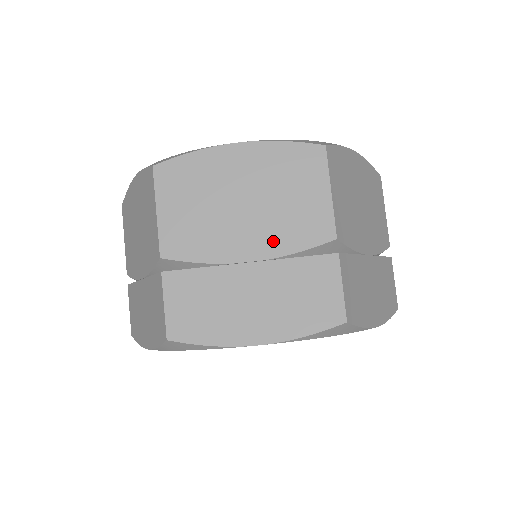
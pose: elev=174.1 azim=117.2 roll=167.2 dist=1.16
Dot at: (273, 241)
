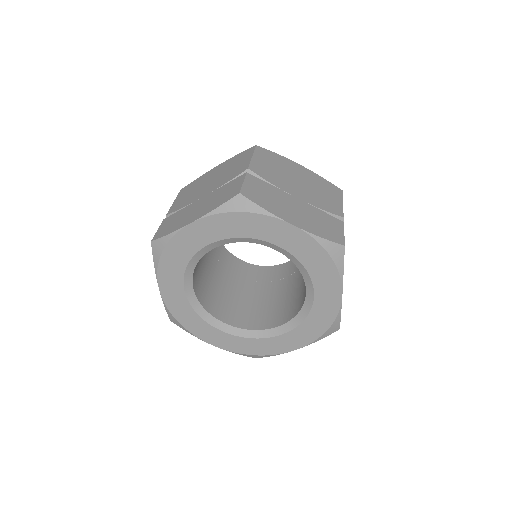
Dot at: (218, 185)
